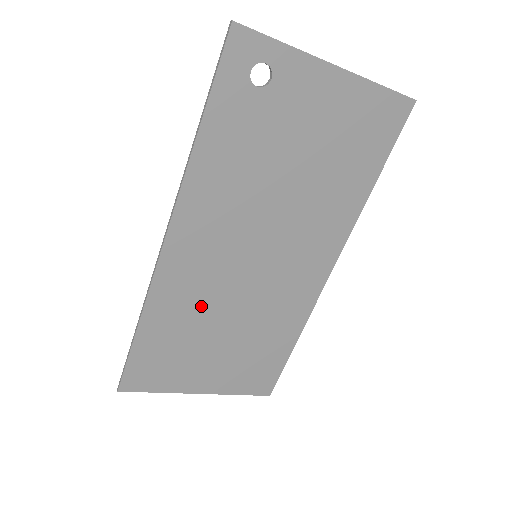
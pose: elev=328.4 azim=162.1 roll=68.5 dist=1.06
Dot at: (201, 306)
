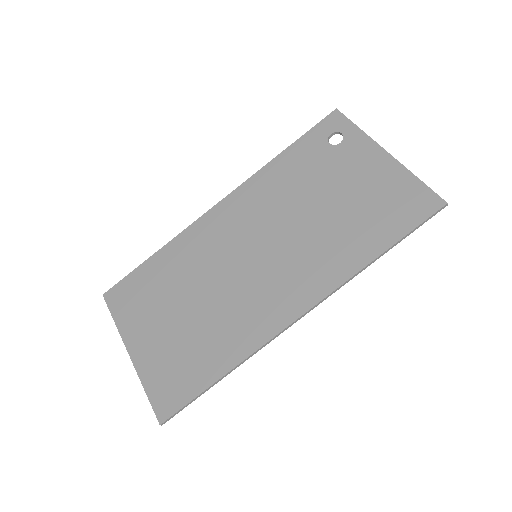
Dot at: (196, 268)
